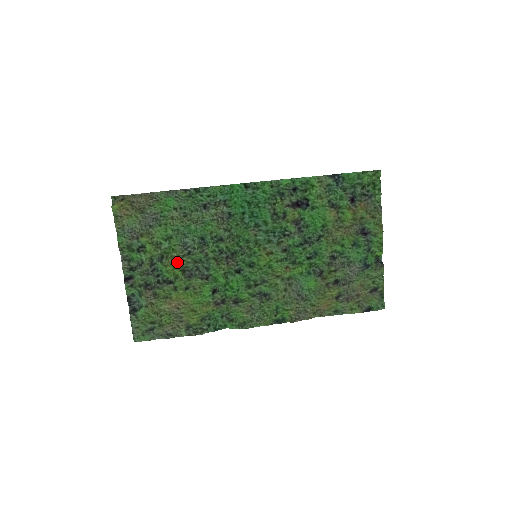
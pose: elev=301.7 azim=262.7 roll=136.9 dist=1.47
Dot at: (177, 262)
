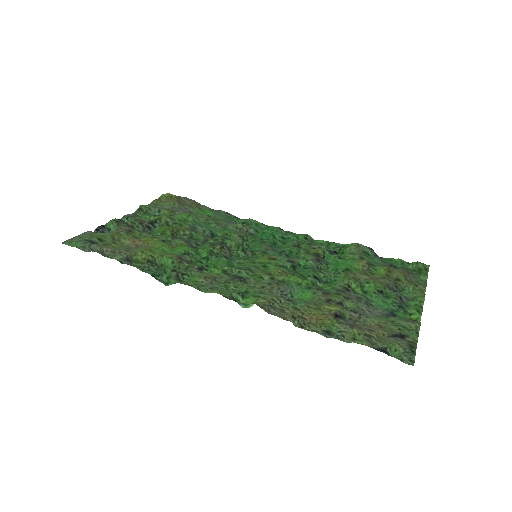
Dot at: (176, 229)
